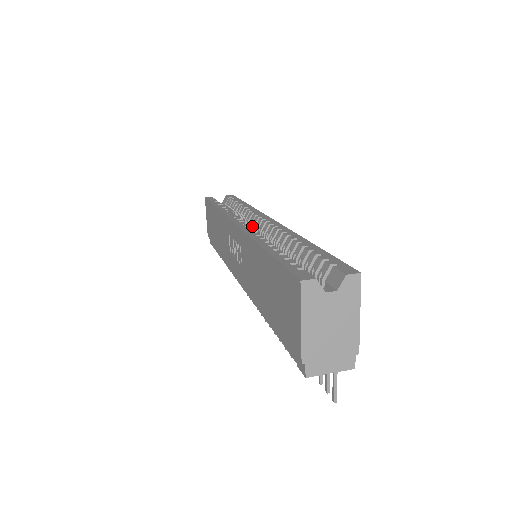
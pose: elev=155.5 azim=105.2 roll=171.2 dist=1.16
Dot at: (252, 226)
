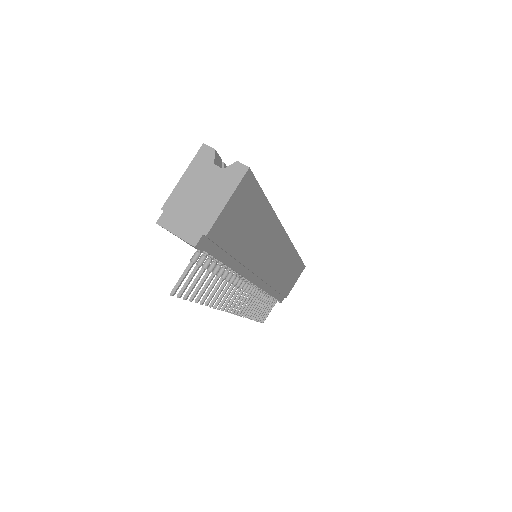
Dot at: occluded
